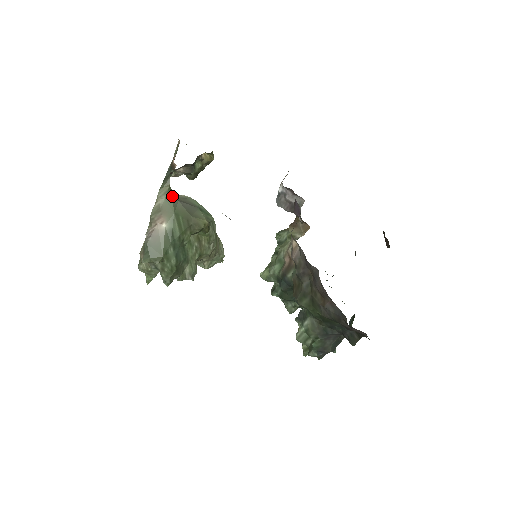
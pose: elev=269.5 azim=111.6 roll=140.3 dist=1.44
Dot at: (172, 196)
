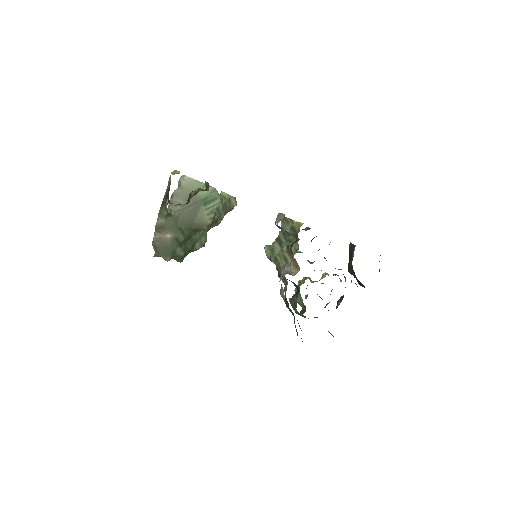
Dot at: (172, 216)
